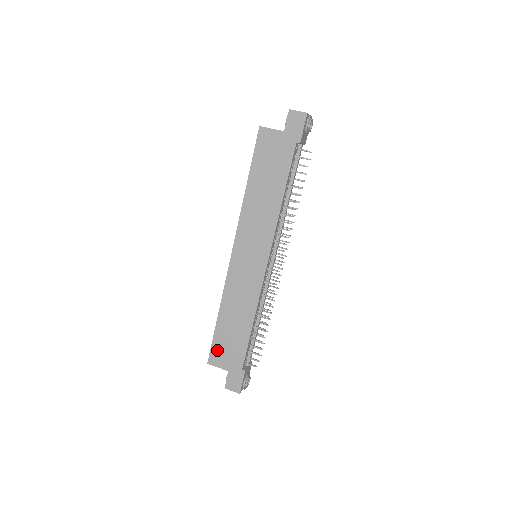
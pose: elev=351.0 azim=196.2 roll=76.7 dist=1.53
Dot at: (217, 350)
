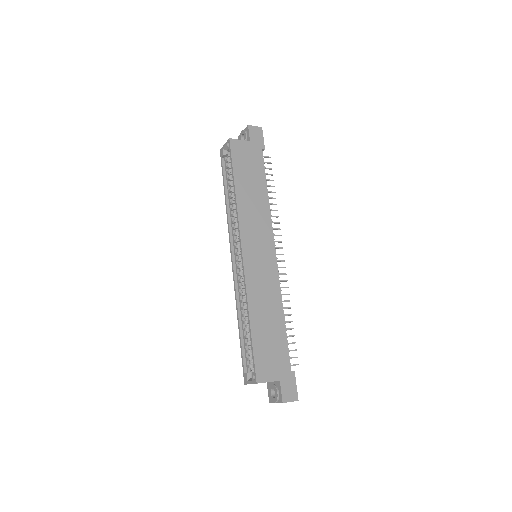
Dot at: (261, 362)
